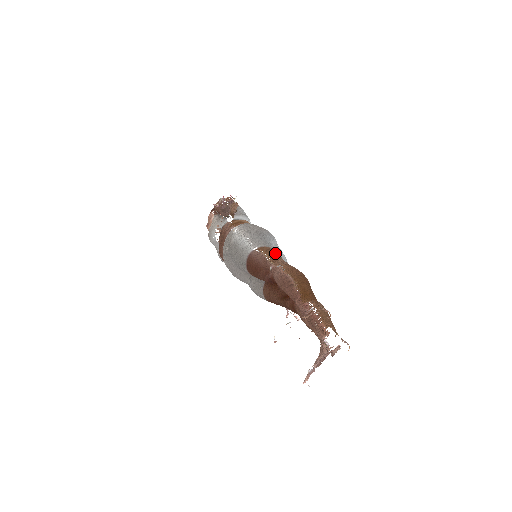
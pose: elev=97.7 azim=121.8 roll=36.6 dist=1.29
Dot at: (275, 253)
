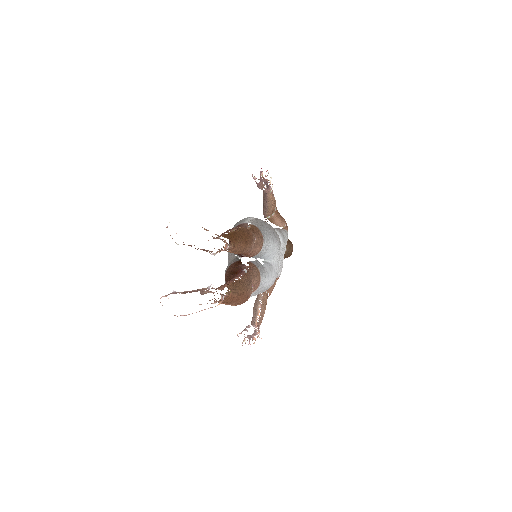
Dot at: (258, 233)
